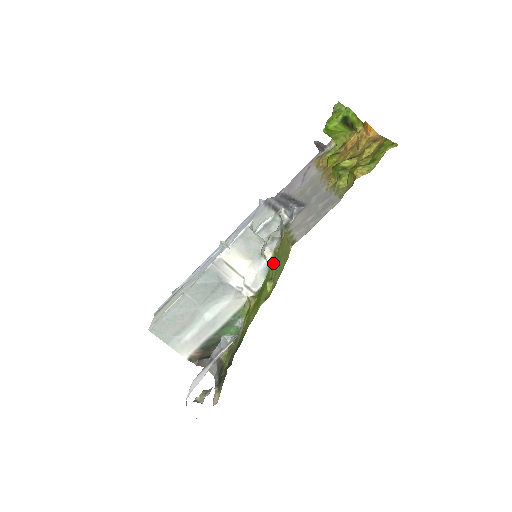
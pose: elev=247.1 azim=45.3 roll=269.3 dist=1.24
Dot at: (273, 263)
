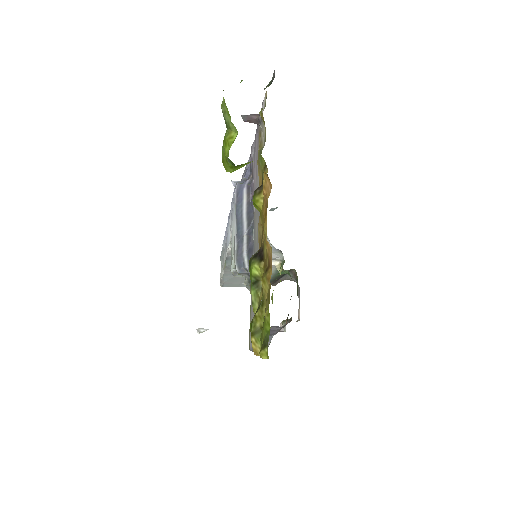
Dot at: occluded
